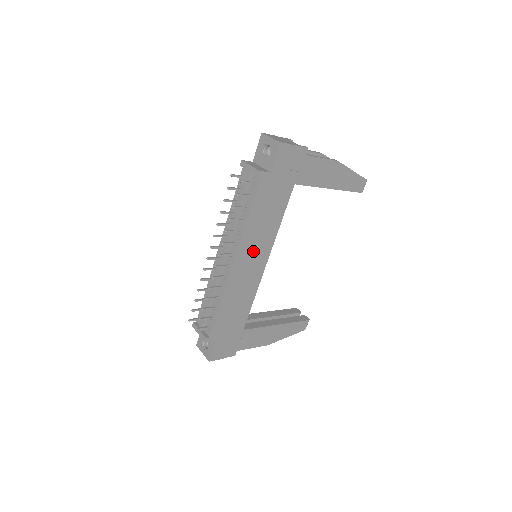
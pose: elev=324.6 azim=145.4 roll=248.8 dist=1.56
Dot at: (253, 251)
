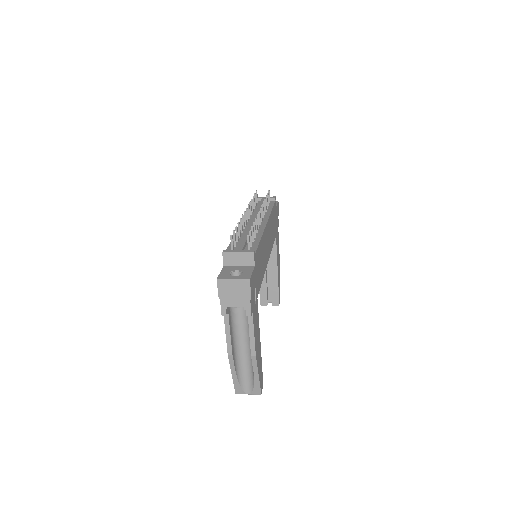
Dot at: (269, 236)
